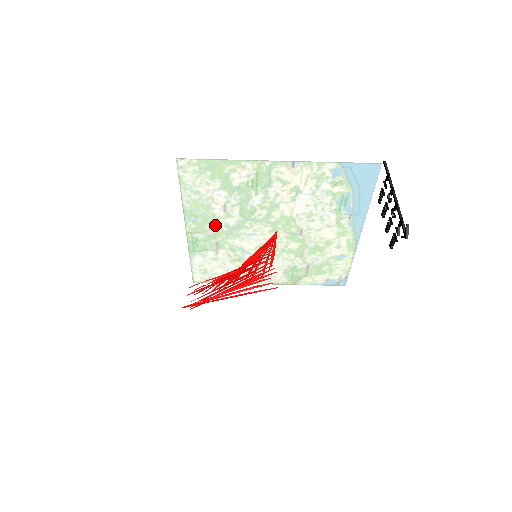
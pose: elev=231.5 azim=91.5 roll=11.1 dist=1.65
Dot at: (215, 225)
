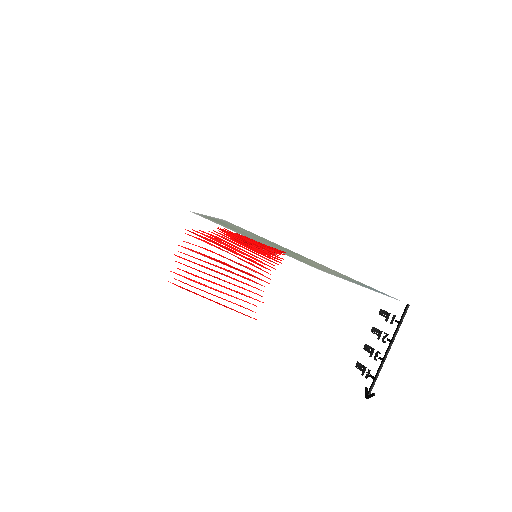
Dot at: occluded
